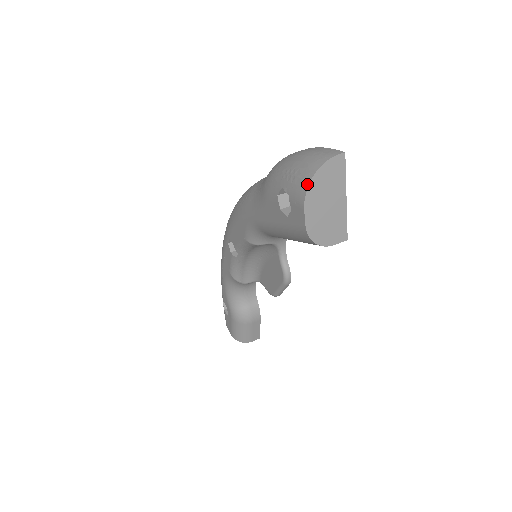
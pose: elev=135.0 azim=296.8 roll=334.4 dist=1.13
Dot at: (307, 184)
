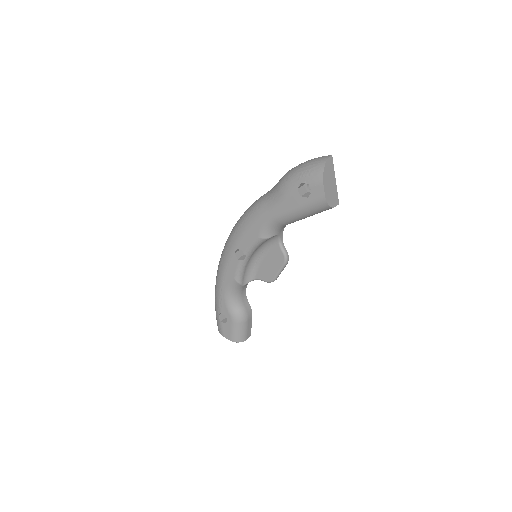
Dot at: (322, 172)
